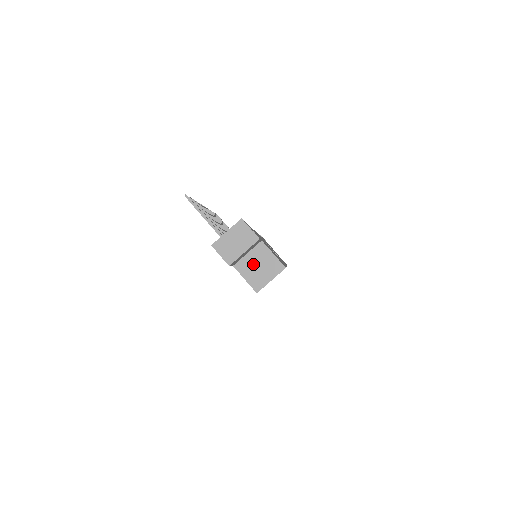
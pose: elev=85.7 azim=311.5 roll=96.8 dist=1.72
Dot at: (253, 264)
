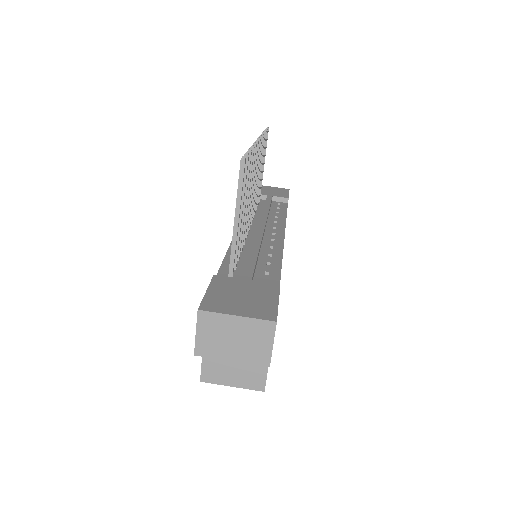
Dot at: occluded
